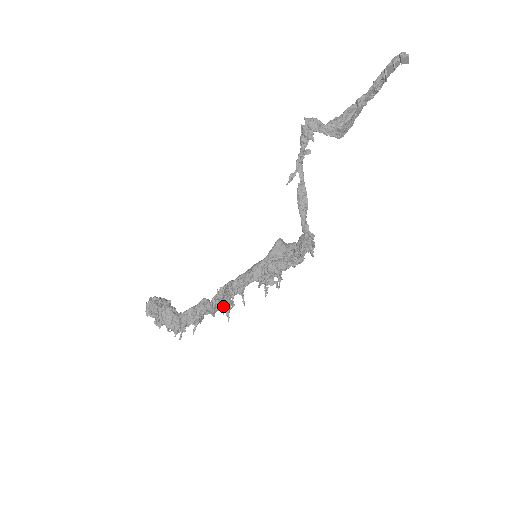
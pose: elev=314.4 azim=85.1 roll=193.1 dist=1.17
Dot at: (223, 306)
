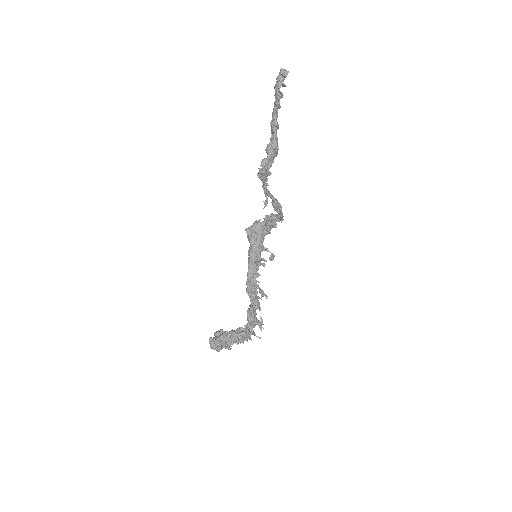
Dot at: occluded
